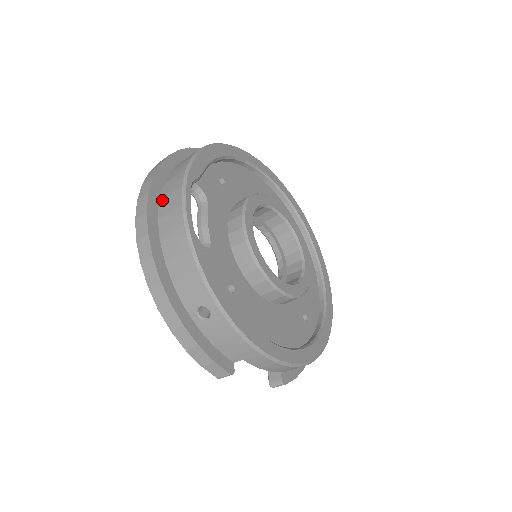
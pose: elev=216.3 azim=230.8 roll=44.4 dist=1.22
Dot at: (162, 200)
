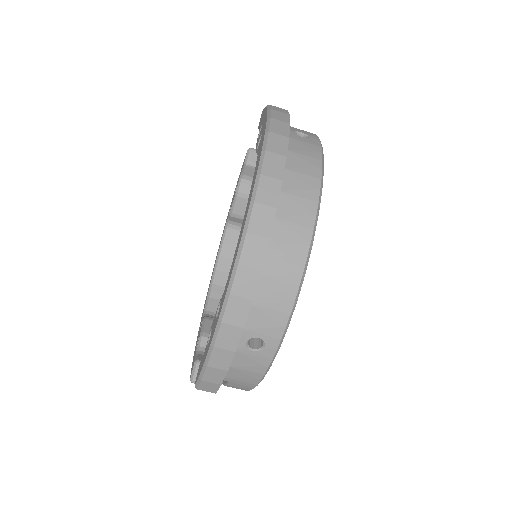
Dot at: (284, 195)
